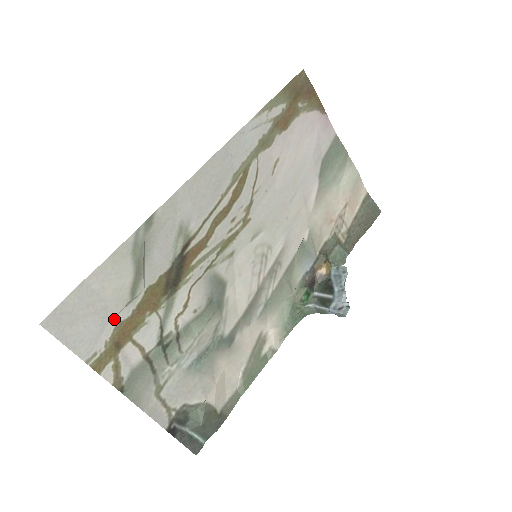
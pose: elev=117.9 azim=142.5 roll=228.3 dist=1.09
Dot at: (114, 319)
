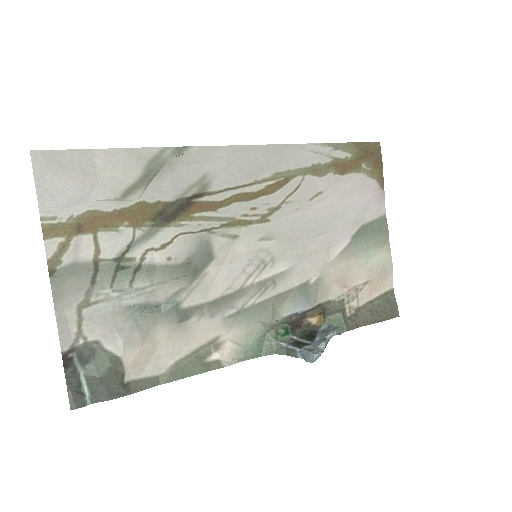
Dot at: (94, 203)
